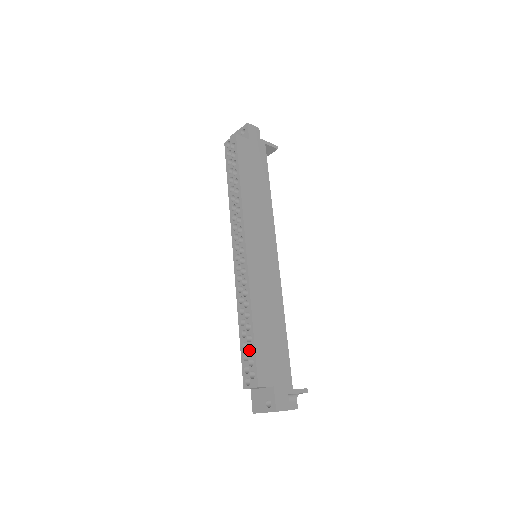
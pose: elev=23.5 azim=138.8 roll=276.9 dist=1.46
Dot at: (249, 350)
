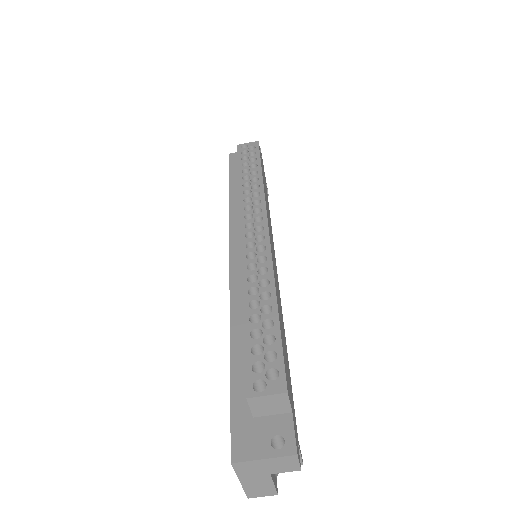
Dot at: (263, 341)
